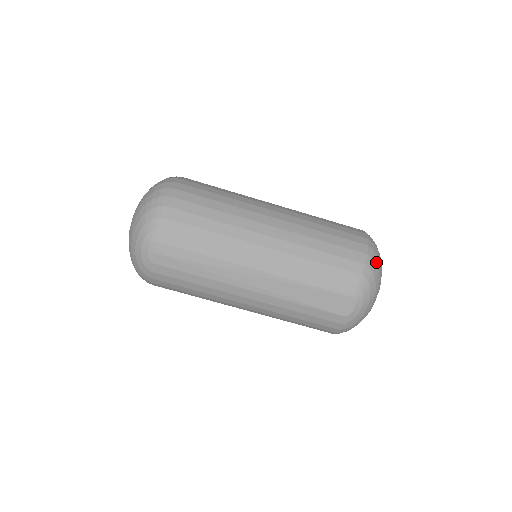
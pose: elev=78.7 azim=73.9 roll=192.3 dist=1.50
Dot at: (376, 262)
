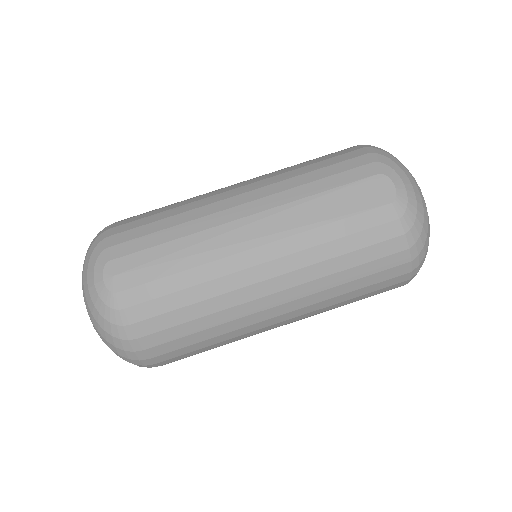
Dot at: occluded
